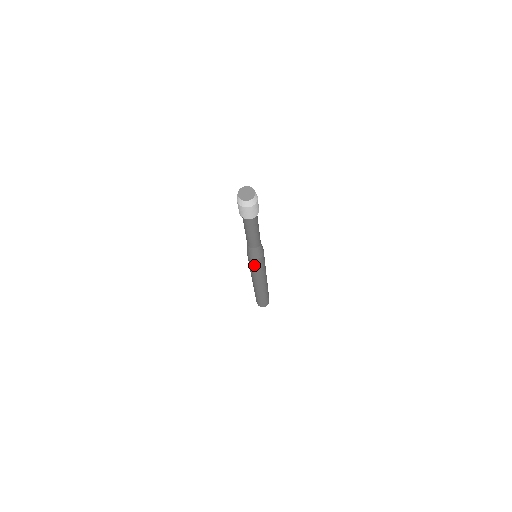
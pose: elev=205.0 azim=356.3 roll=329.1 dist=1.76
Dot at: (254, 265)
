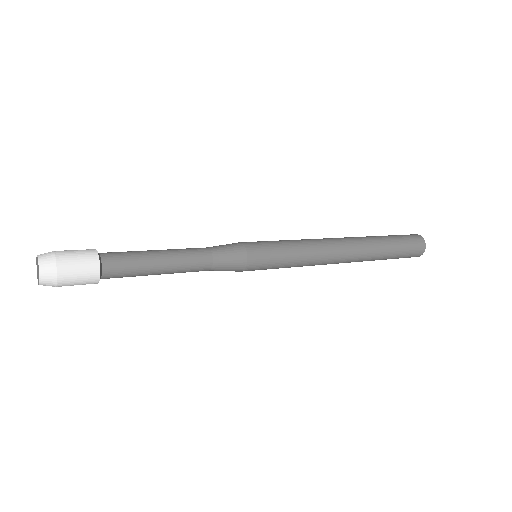
Dot at: (267, 268)
